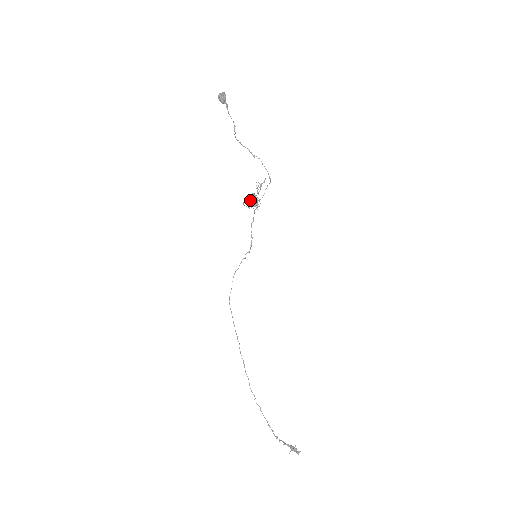
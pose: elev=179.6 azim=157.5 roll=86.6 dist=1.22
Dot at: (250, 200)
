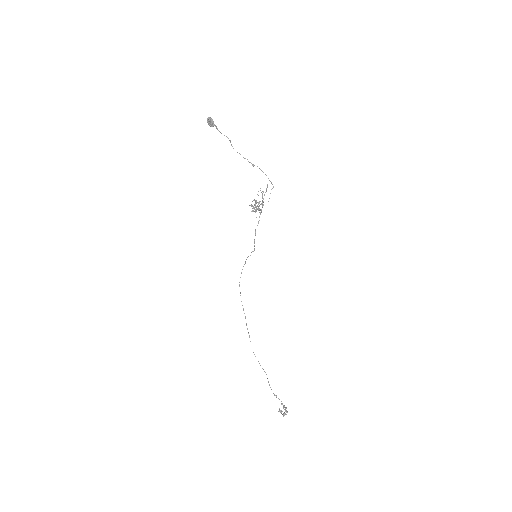
Dot at: (253, 206)
